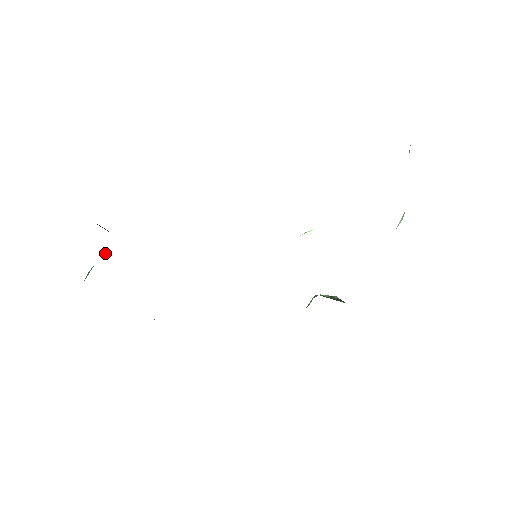
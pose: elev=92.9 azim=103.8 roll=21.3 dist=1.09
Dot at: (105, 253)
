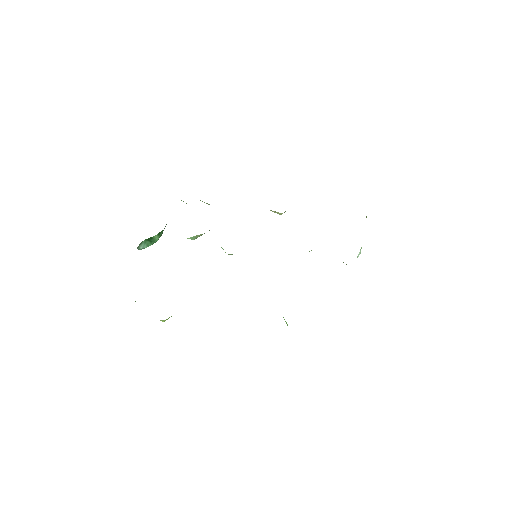
Dot at: (159, 234)
